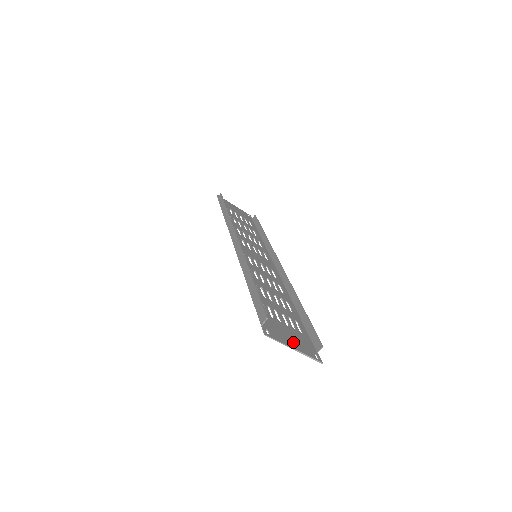
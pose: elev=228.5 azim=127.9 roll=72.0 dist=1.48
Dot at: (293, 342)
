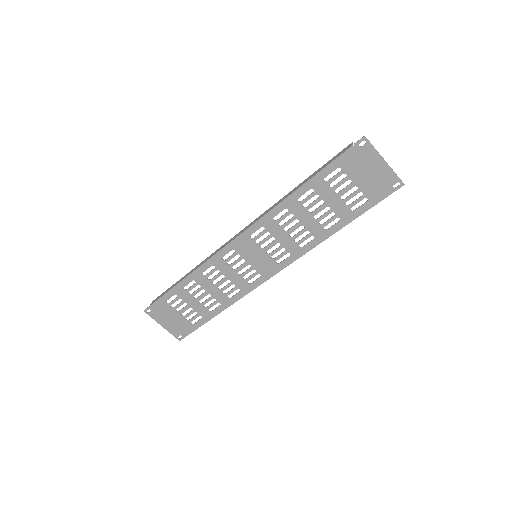
Dot at: (377, 168)
